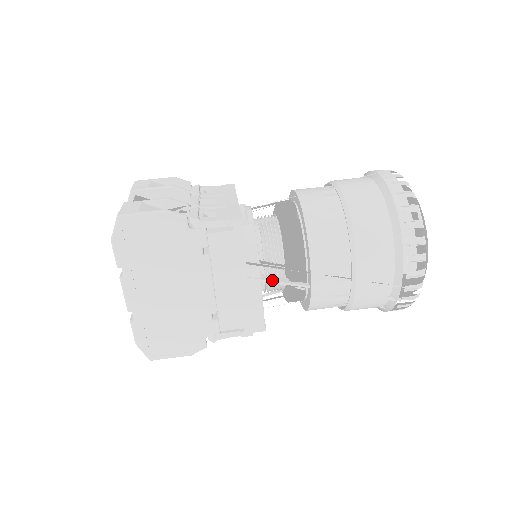
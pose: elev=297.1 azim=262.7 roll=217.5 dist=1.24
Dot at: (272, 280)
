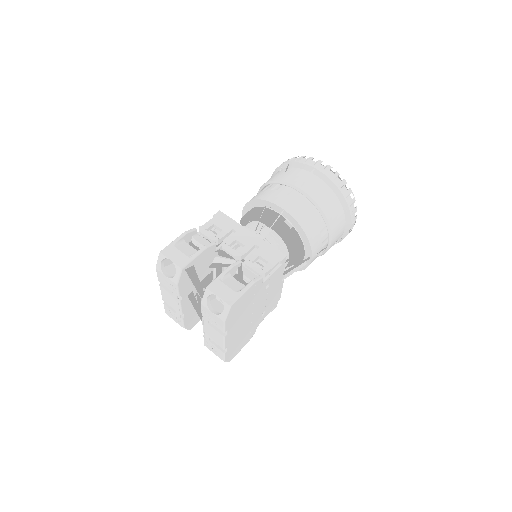
Dot at: (291, 273)
